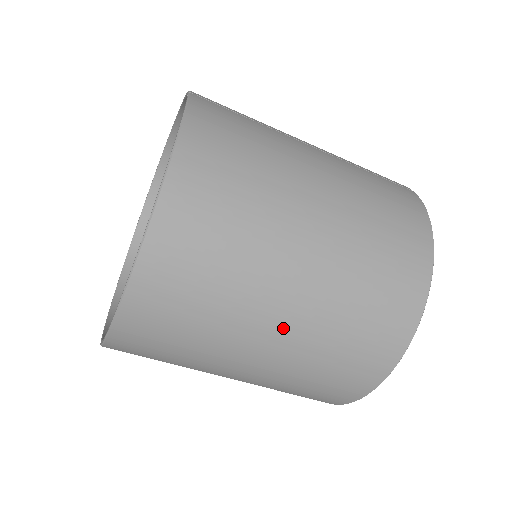
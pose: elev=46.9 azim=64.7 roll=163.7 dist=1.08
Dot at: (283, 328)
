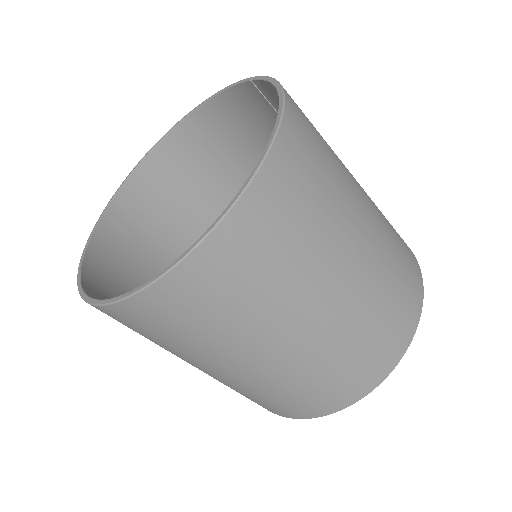
Dot at: (342, 292)
